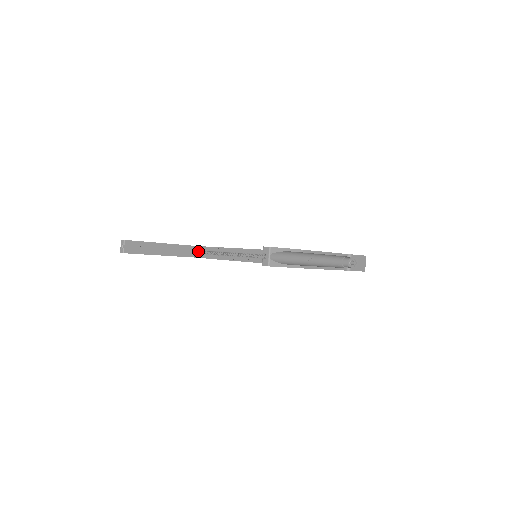
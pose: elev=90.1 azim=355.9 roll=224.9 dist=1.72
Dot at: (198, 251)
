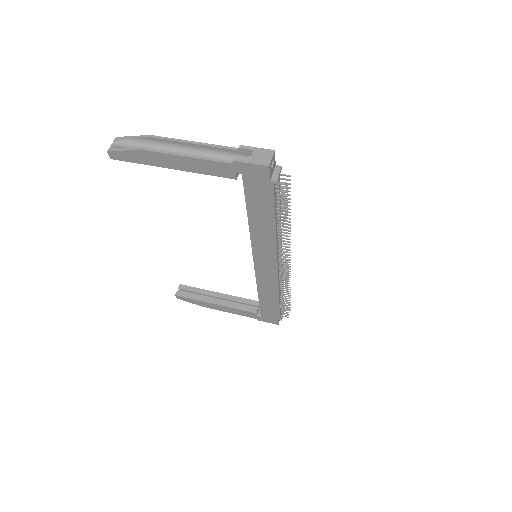
Dot at: occluded
